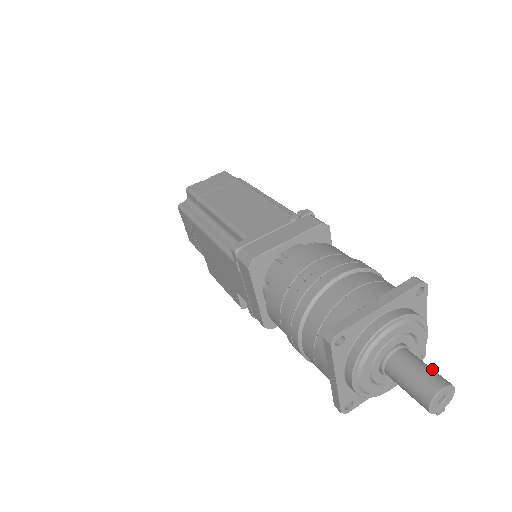
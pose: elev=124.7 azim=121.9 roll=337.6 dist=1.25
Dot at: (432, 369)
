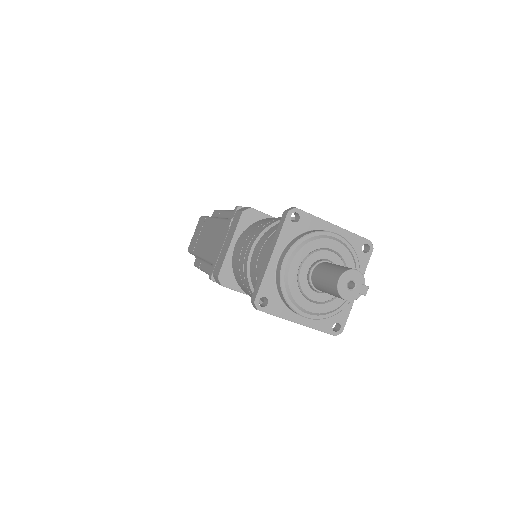
Dot at: (335, 267)
